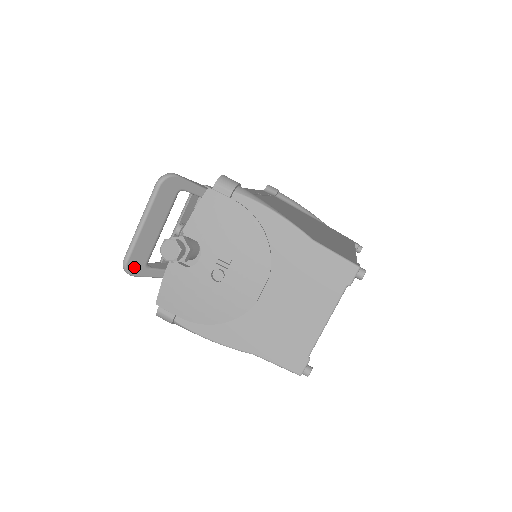
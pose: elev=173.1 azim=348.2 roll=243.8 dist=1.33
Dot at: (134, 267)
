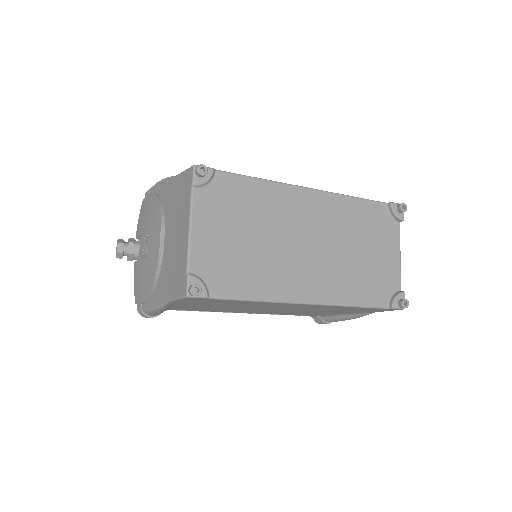
Dot at: occluded
